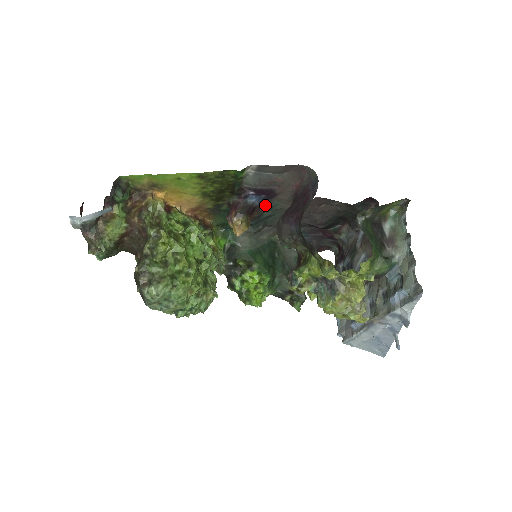
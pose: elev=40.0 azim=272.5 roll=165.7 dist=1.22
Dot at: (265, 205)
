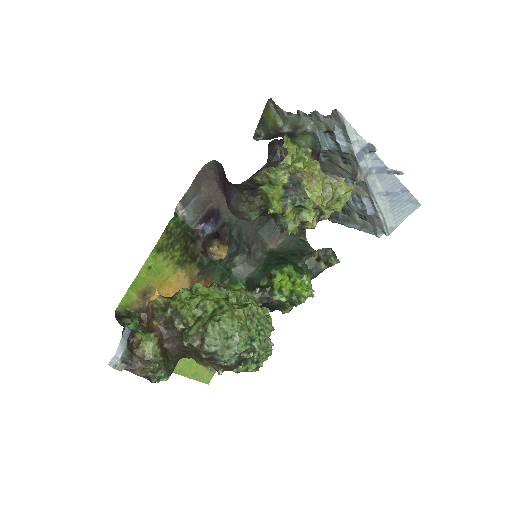
Dot at: (223, 227)
